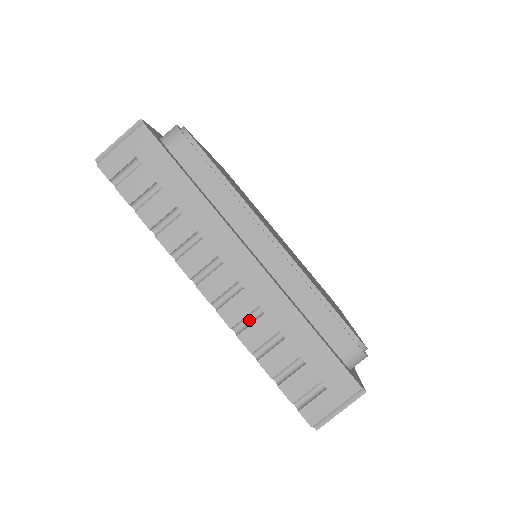
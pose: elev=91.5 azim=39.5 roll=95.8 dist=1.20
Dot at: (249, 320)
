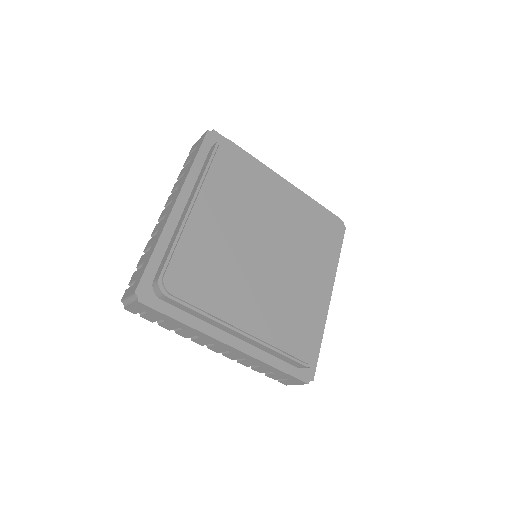
Dot at: occluded
